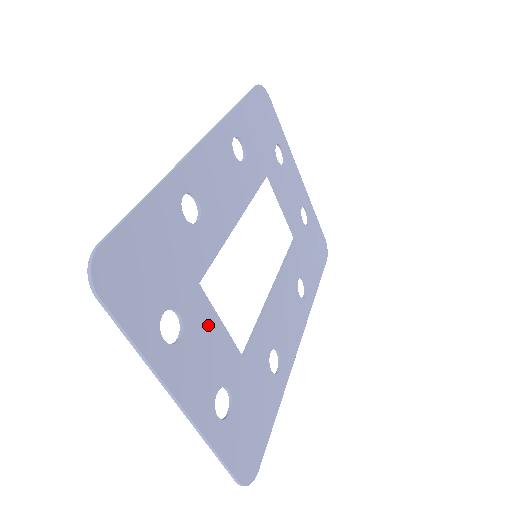
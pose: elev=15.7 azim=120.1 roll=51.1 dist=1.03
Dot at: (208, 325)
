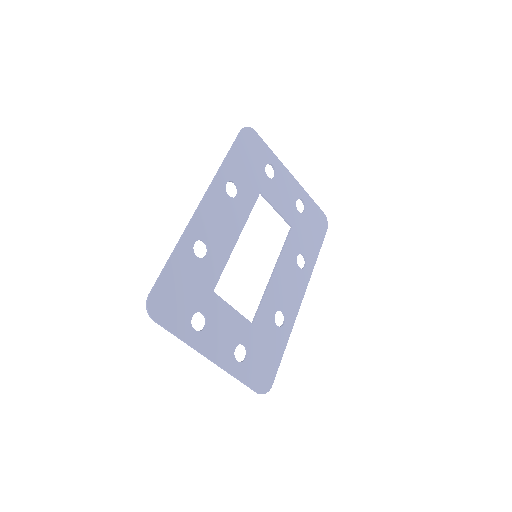
Dot at: (223, 313)
